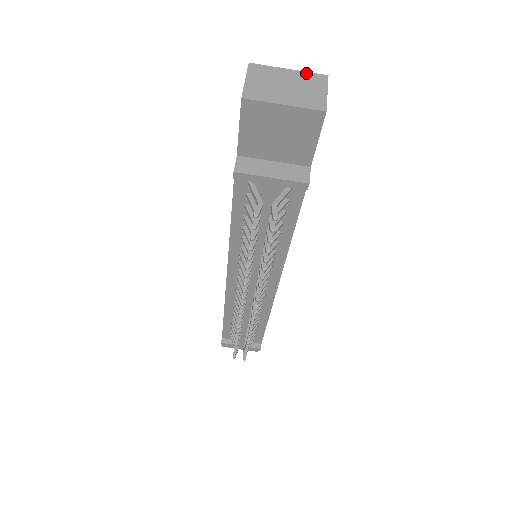
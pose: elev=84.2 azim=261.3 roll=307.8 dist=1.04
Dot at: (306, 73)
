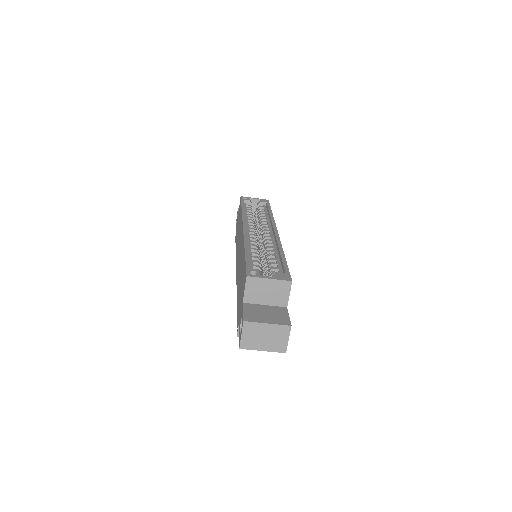
Dot at: (278, 326)
